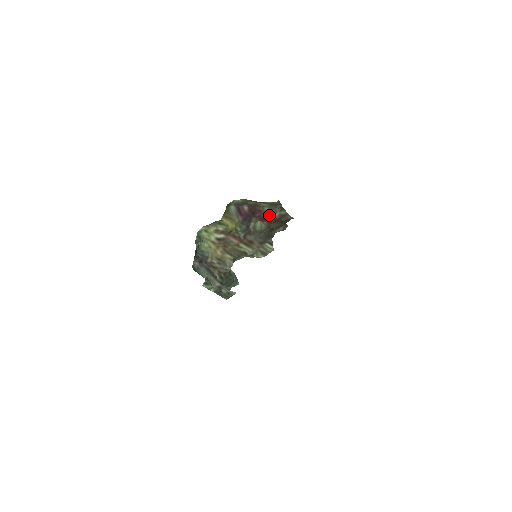
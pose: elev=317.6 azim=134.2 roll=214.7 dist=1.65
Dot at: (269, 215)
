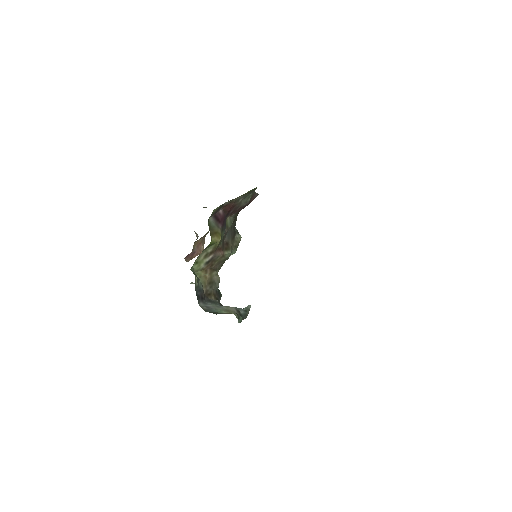
Dot at: (241, 205)
